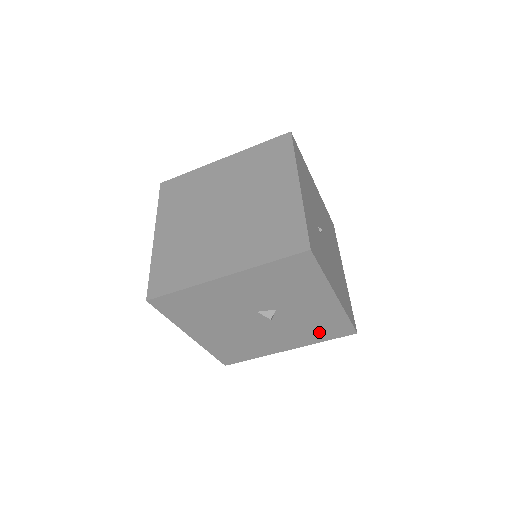
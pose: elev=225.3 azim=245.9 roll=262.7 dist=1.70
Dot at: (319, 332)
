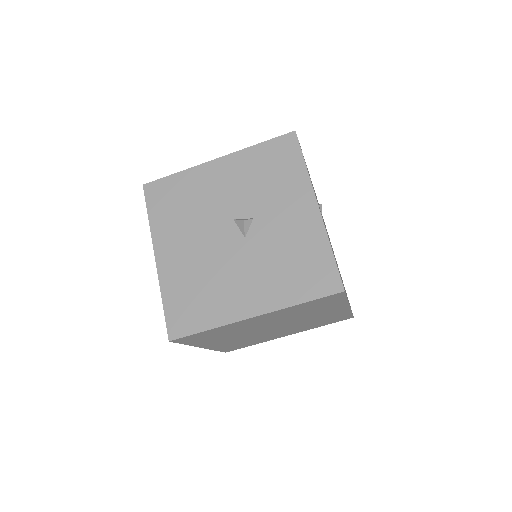
Dot at: (296, 278)
